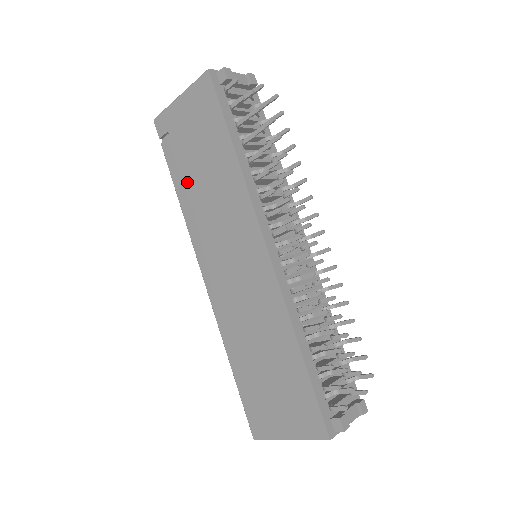
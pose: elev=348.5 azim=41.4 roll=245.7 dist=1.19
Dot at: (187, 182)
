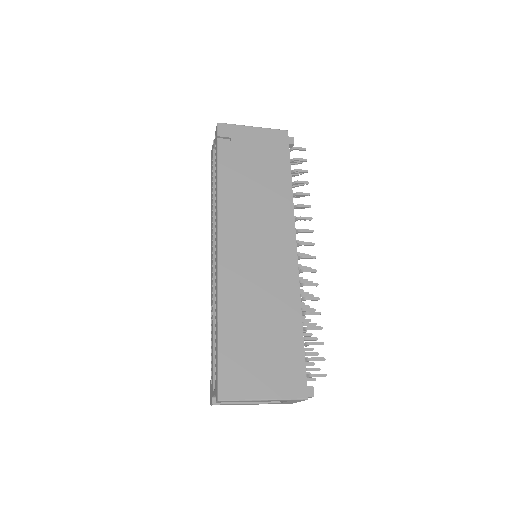
Dot at: (235, 176)
